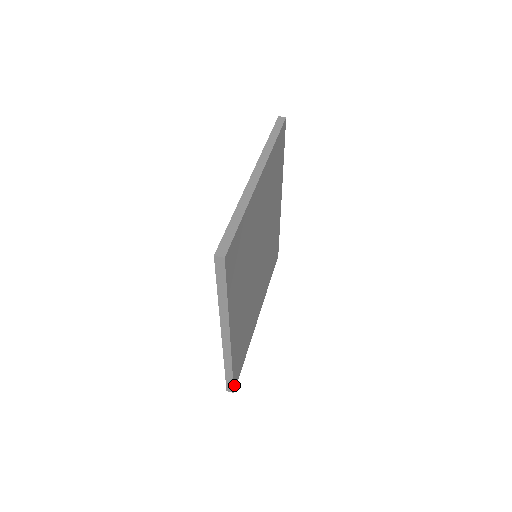
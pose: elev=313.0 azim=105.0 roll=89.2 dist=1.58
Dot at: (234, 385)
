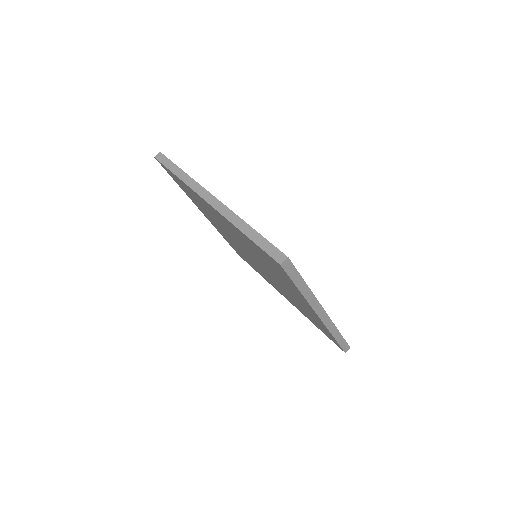
Dot at: (346, 343)
